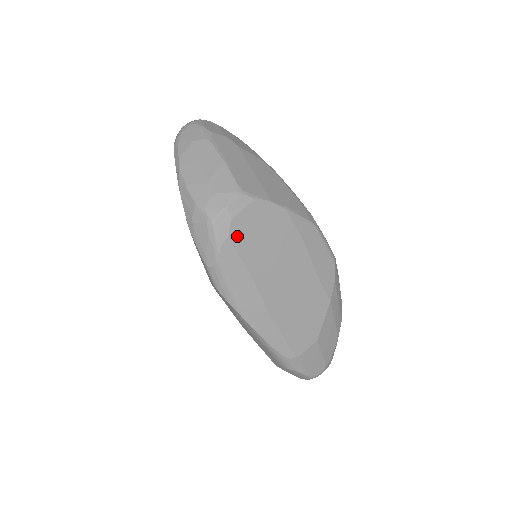
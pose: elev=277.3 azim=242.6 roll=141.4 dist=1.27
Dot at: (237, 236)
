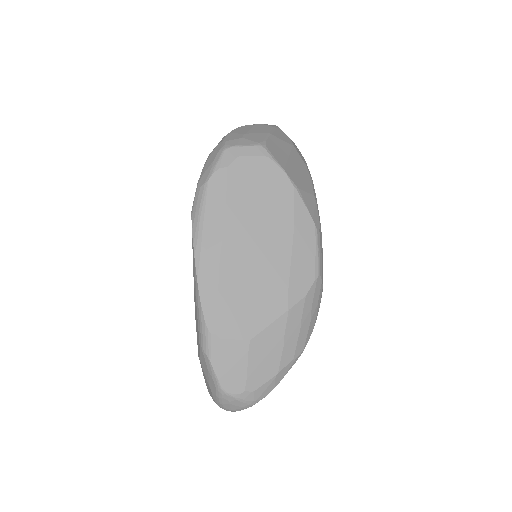
Dot at: (236, 172)
